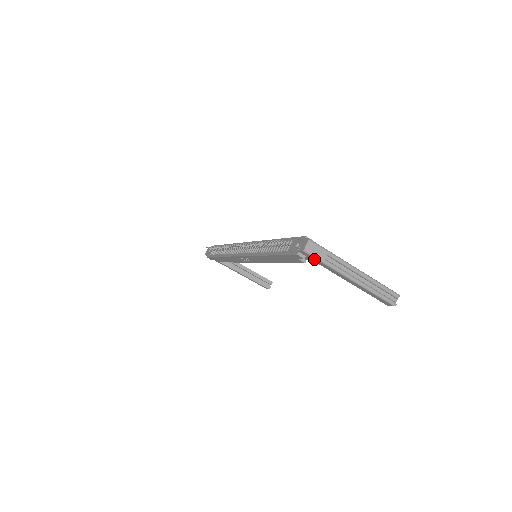
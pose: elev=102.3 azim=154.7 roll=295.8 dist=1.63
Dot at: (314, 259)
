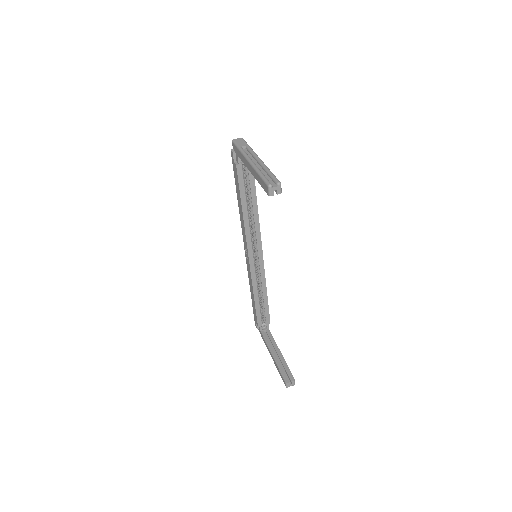
Dot at: (237, 149)
